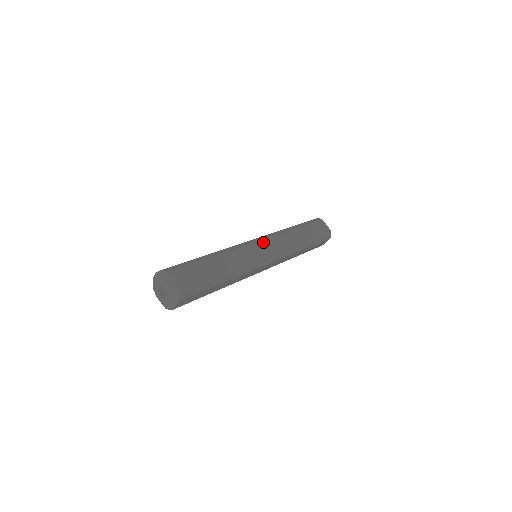
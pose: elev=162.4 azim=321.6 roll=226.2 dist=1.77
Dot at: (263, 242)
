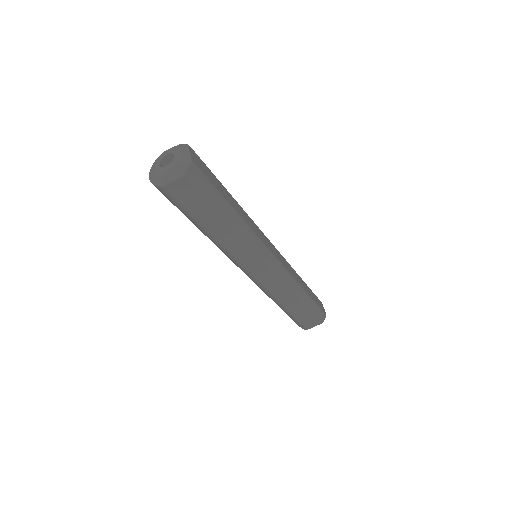
Dot at: occluded
